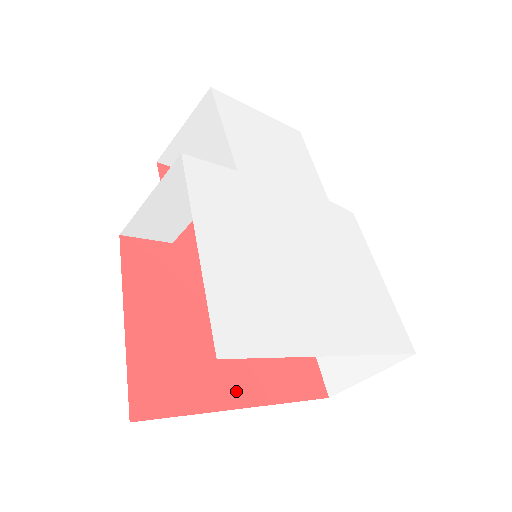
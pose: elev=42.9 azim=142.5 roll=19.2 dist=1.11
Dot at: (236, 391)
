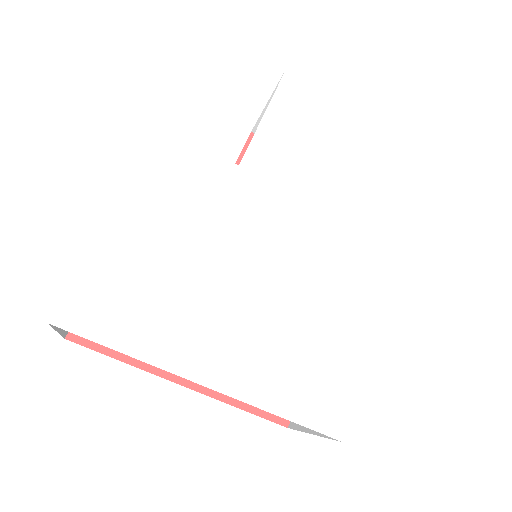
Dot at: occluded
